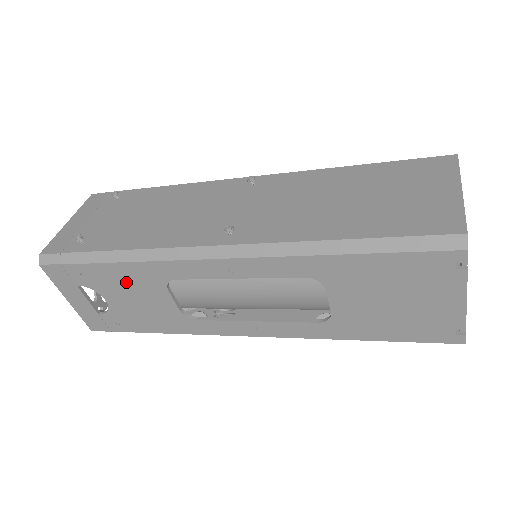
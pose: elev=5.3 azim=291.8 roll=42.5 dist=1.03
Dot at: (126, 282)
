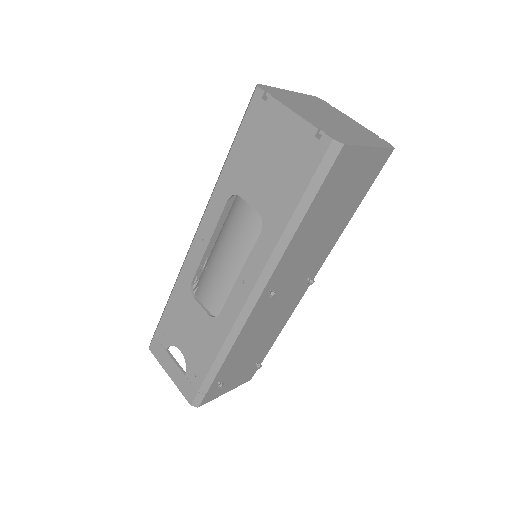
Dot at: (179, 316)
